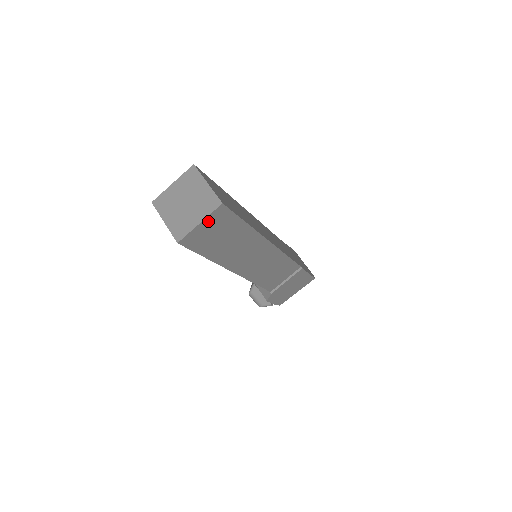
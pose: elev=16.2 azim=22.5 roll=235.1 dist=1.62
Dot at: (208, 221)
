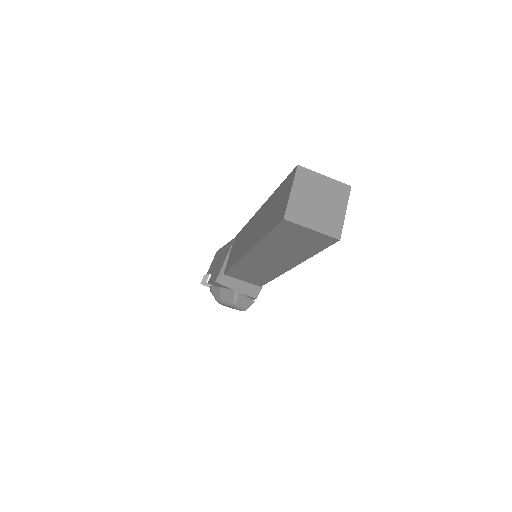
Dot at: occluded
